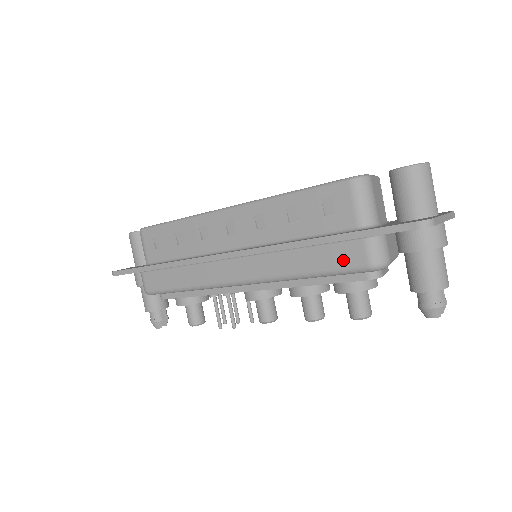
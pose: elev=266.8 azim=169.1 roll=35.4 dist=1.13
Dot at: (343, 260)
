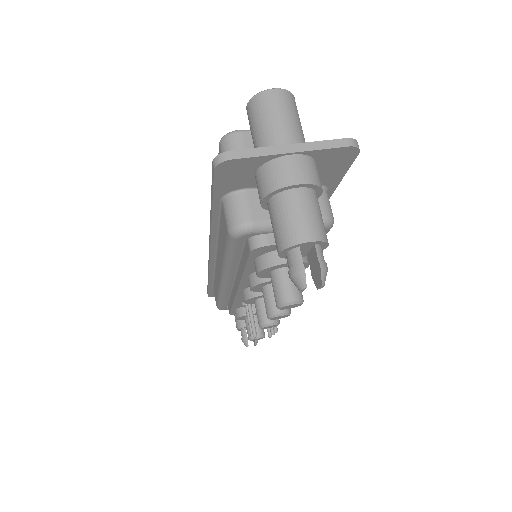
Dot at: (224, 232)
